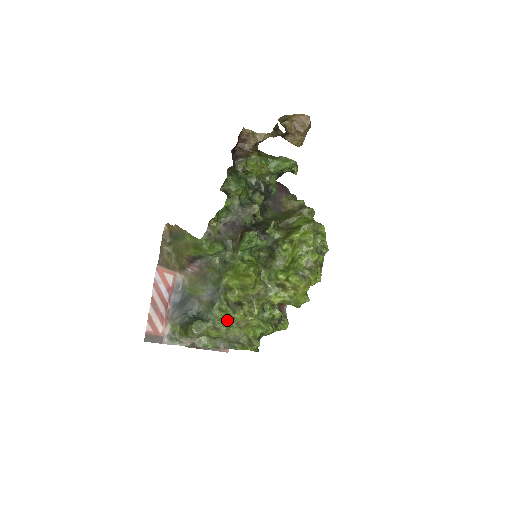
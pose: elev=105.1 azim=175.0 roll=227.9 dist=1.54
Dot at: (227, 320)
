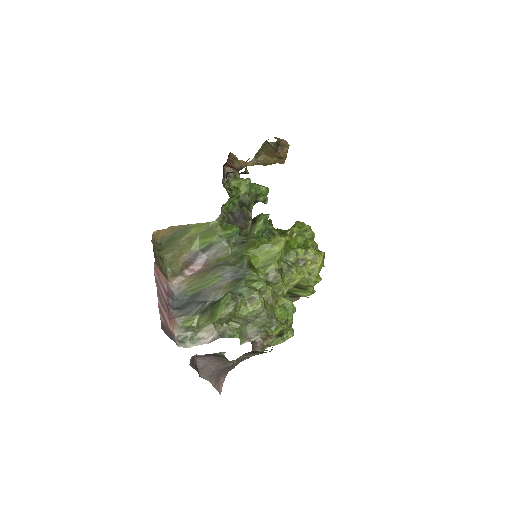
Dot at: occluded
